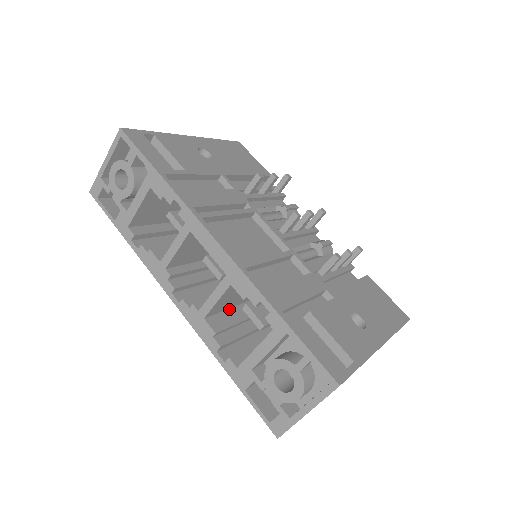
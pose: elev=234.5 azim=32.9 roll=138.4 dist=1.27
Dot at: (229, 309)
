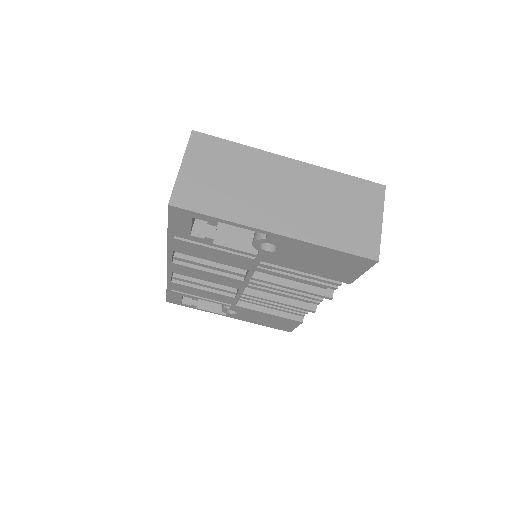
Dot at: occluded
